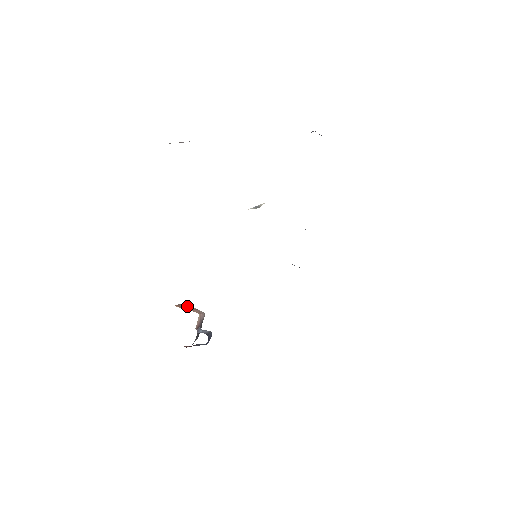
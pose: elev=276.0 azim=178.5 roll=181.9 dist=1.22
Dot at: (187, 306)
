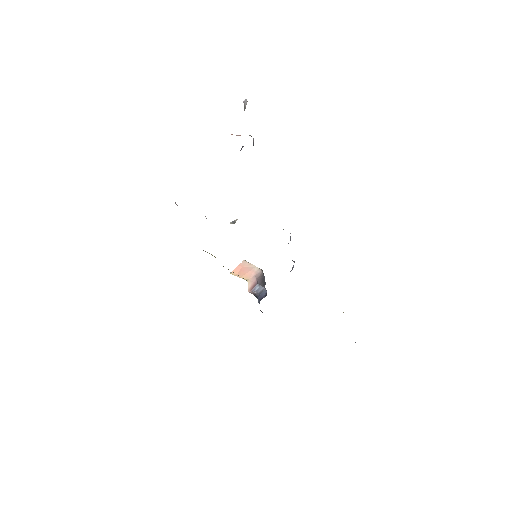
Dot at: (248, 264)
